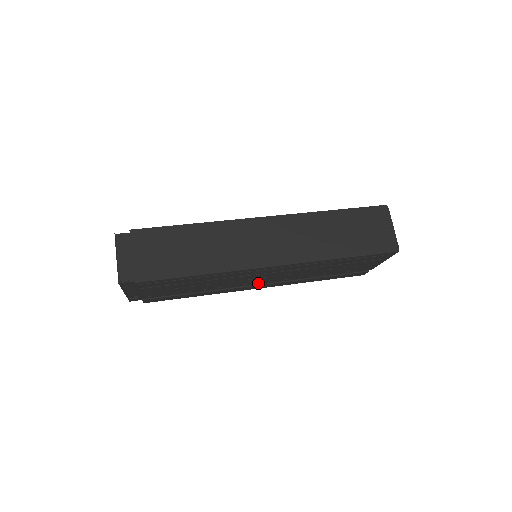
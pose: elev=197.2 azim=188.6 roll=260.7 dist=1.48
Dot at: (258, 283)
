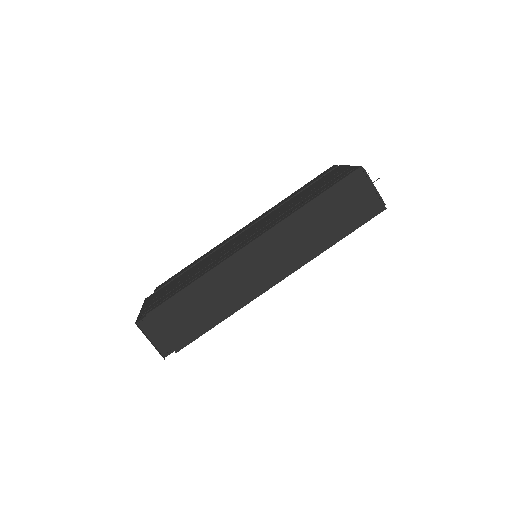
Dot at: occluded
